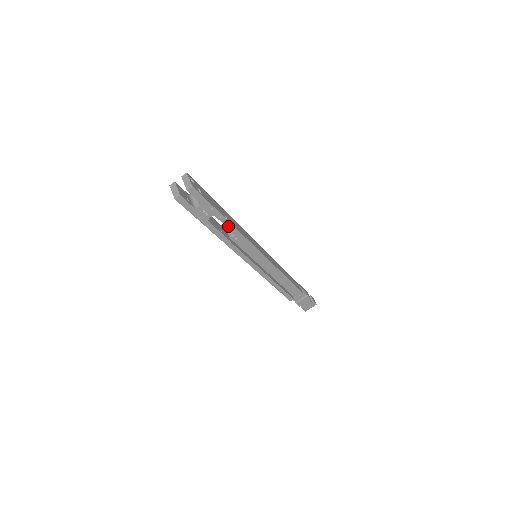
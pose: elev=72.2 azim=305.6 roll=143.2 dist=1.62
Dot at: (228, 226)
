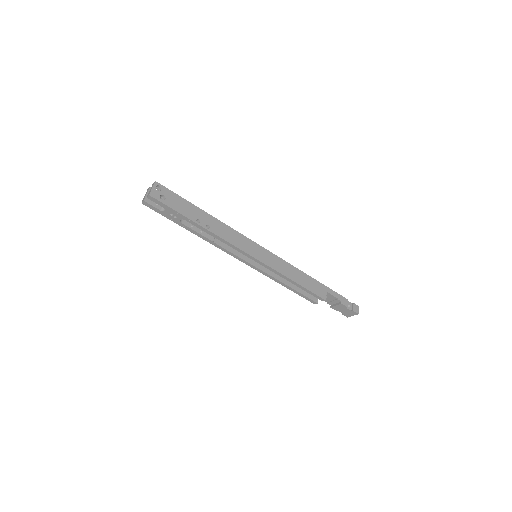
Dot at: (202, 229)
